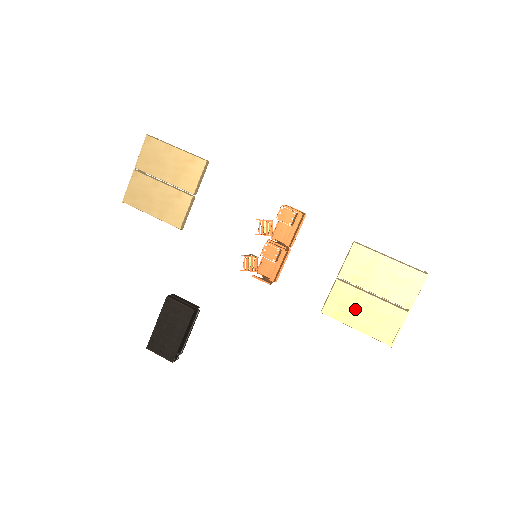
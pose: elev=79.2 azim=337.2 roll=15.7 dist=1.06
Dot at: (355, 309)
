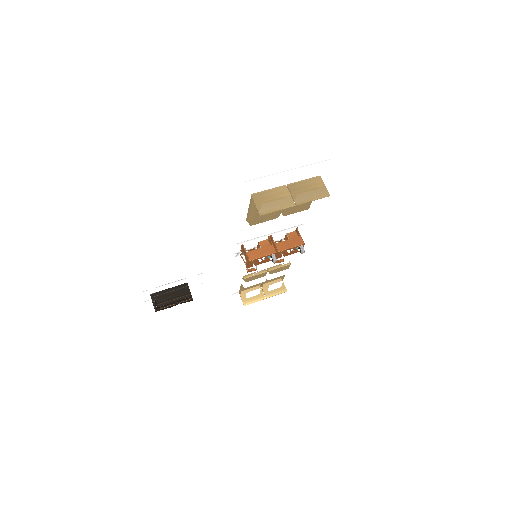
Dot at: occluded
